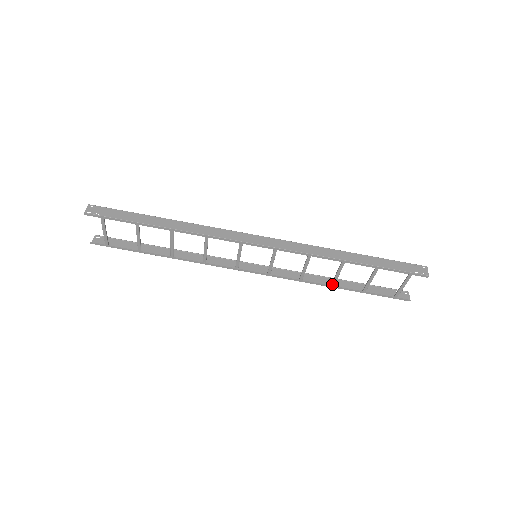
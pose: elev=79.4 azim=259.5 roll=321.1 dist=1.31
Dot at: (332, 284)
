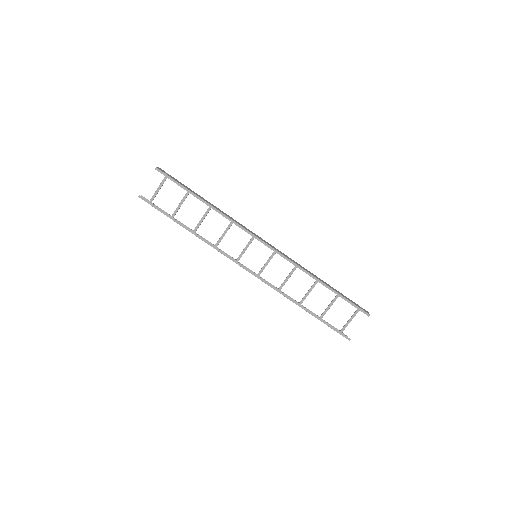
Dot at: (300, 302)
